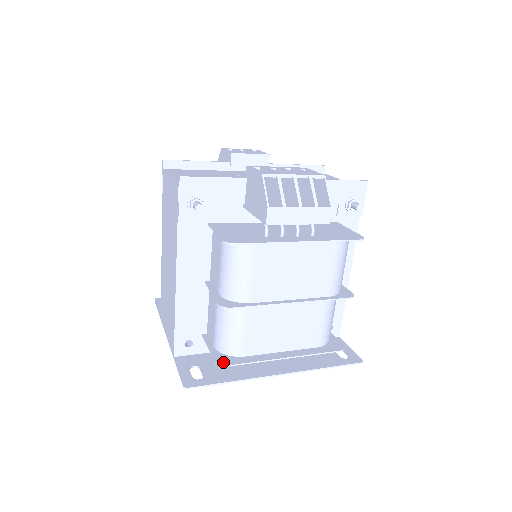
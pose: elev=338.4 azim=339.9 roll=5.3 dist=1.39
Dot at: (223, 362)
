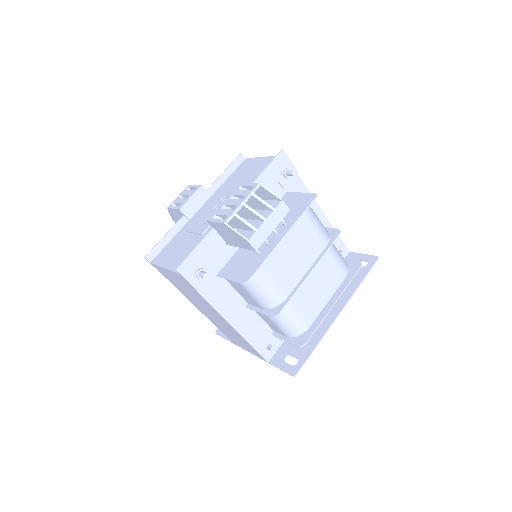
Dot at: (302, 342)
